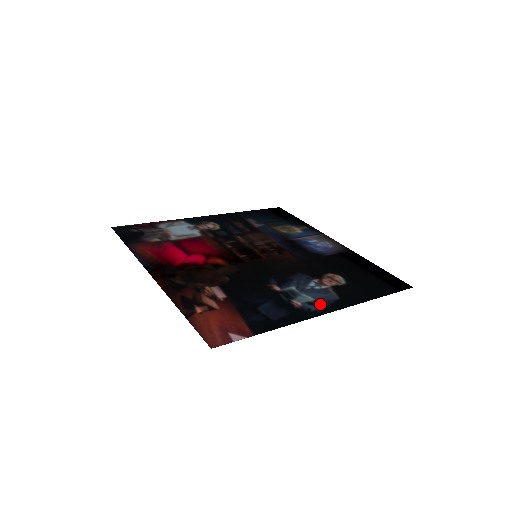
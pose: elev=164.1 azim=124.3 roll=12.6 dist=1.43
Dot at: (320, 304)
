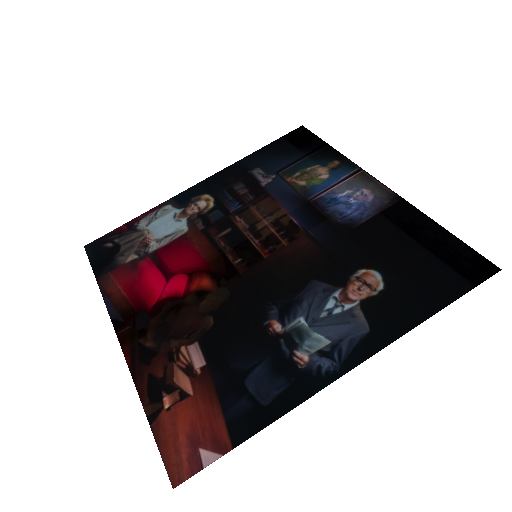
Dot at: (337, 352)
